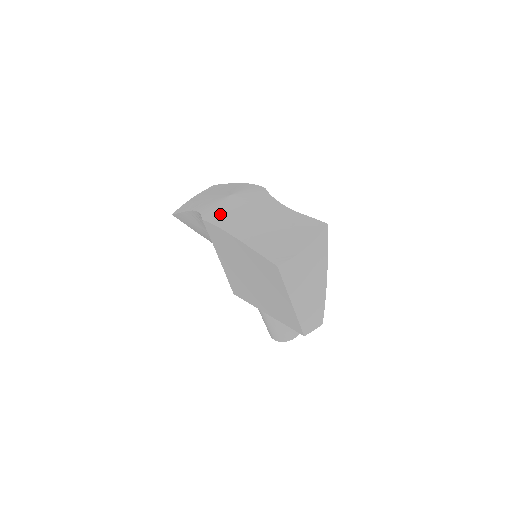
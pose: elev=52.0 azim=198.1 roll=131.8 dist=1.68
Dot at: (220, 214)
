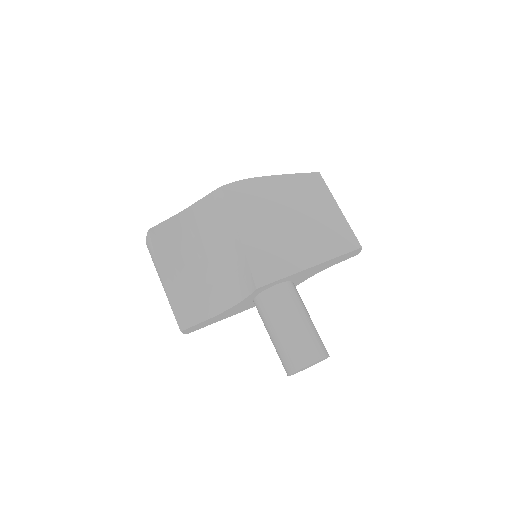
Dot at: occluded
